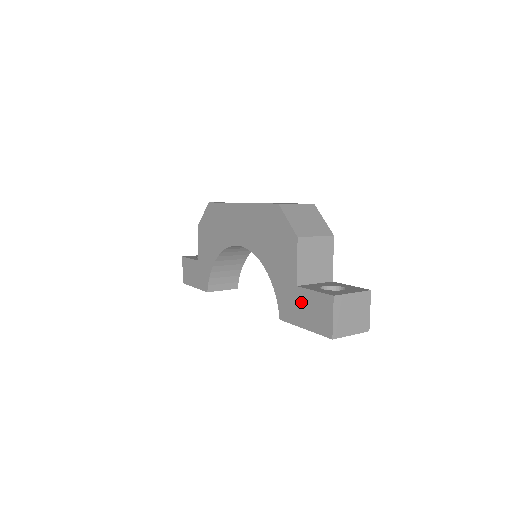
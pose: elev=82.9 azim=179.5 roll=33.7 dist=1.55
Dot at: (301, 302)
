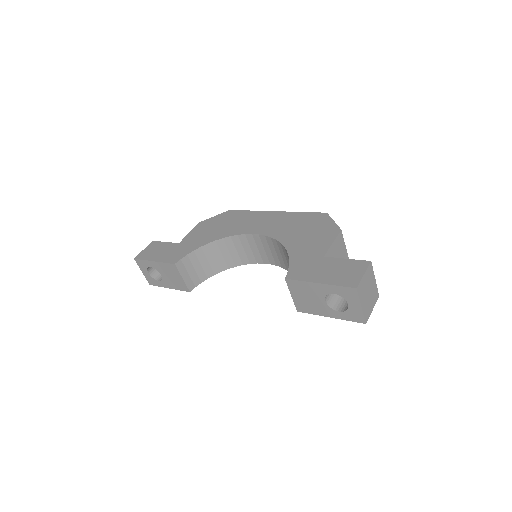
Dot at: (325, 266)
